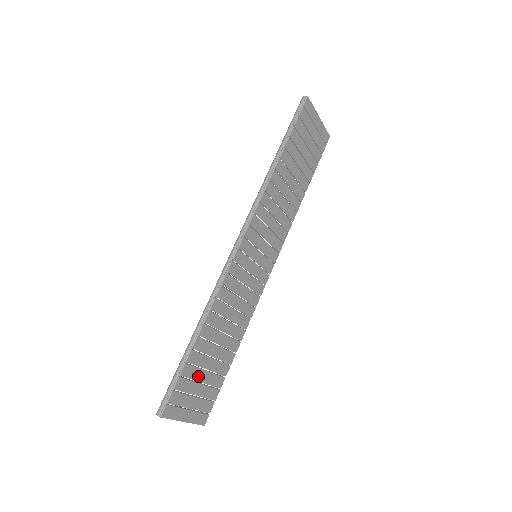
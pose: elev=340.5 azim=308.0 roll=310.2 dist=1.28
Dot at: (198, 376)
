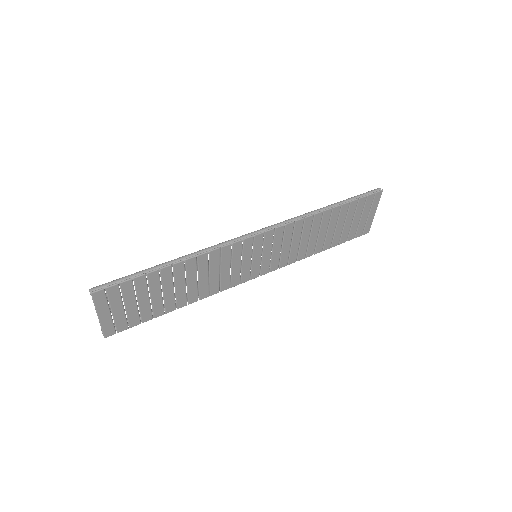
Dot at: (141, 294)
